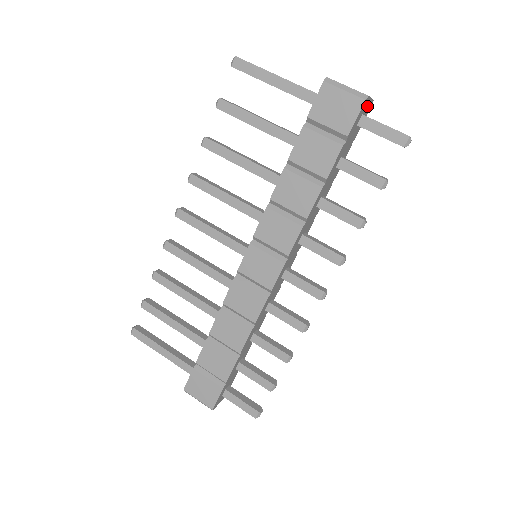
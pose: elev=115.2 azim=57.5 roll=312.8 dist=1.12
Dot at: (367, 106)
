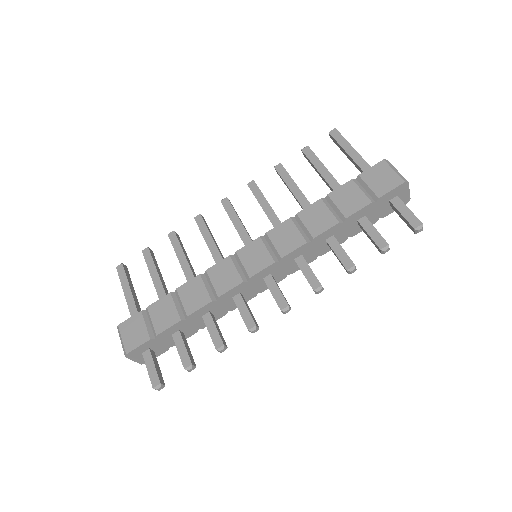
Dot at: (404, 195)
